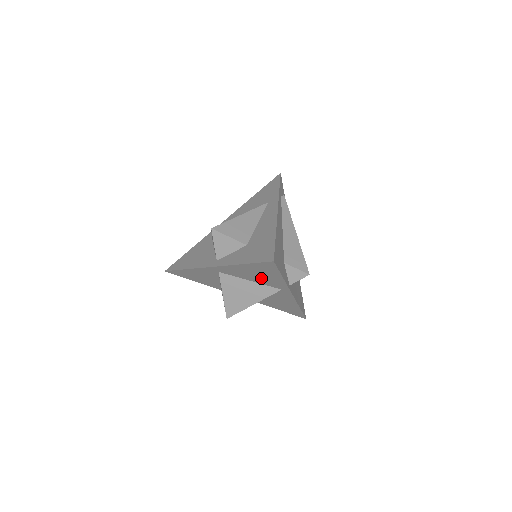
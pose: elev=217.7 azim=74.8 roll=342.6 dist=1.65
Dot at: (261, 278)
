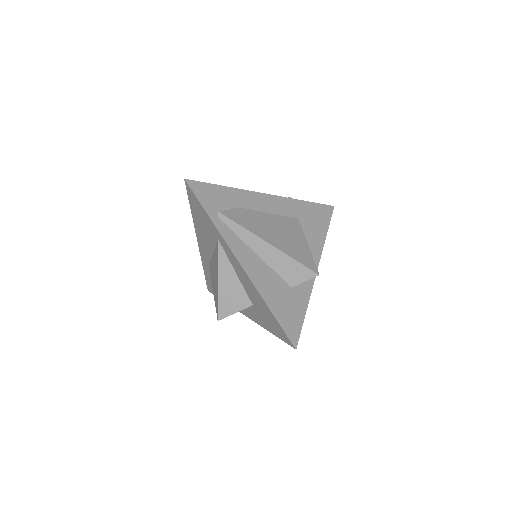
Dot at: occluded
